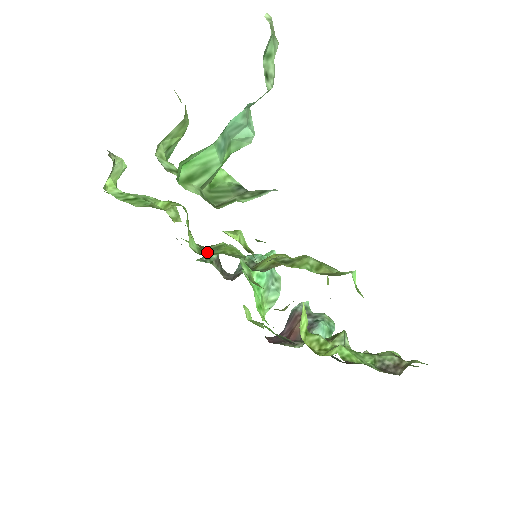
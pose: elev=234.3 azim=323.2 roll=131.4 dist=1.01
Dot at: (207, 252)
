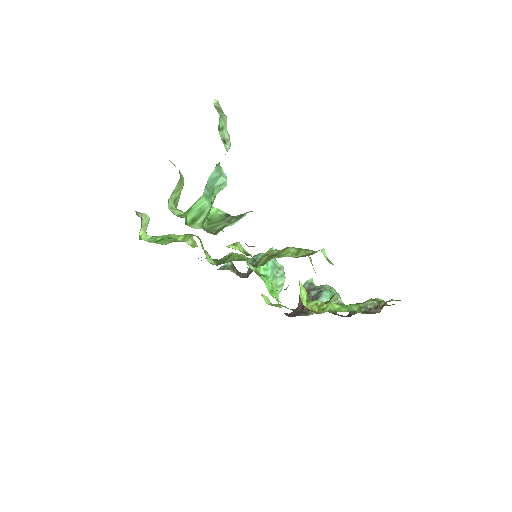
Dot at: (221, 262)
